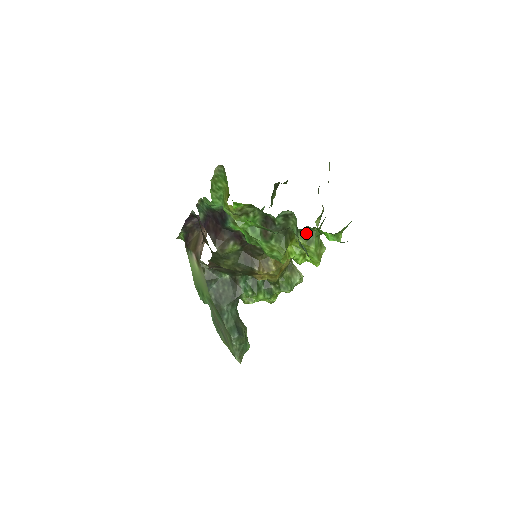
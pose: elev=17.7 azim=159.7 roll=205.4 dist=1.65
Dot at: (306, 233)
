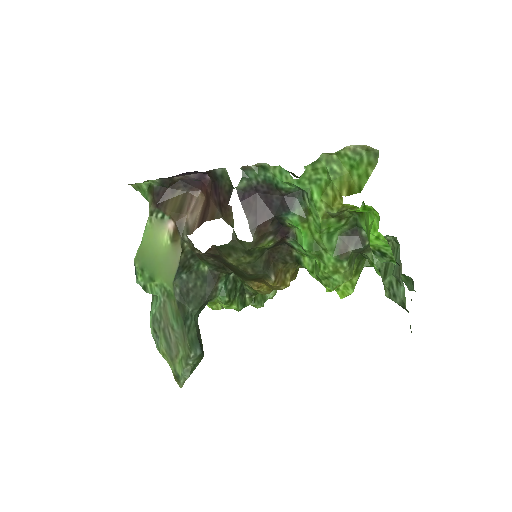
Dot at: (360, 260)
